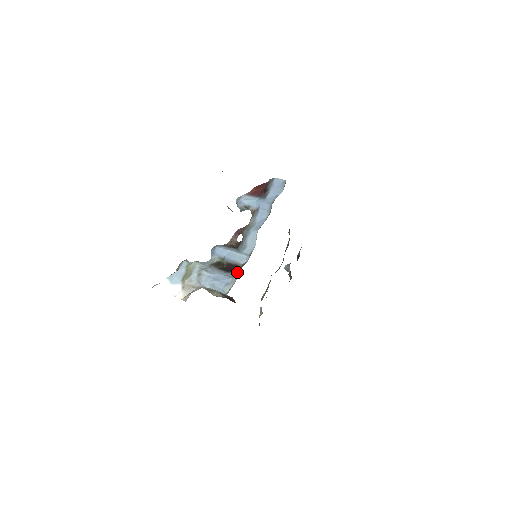
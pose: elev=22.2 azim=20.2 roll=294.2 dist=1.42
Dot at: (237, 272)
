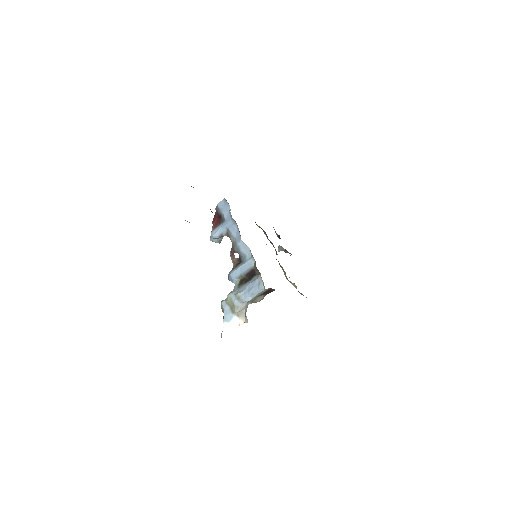
Dot at: (256, 273)
